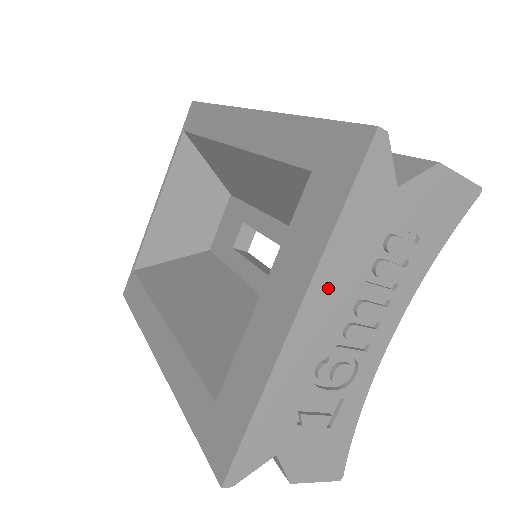
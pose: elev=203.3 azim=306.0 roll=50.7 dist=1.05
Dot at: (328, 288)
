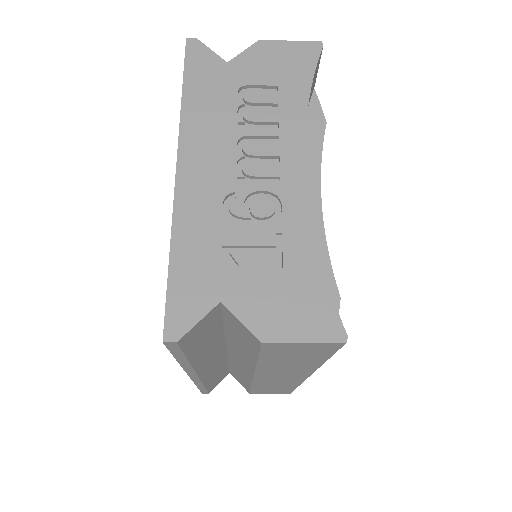
Dot at: (199, 138)
